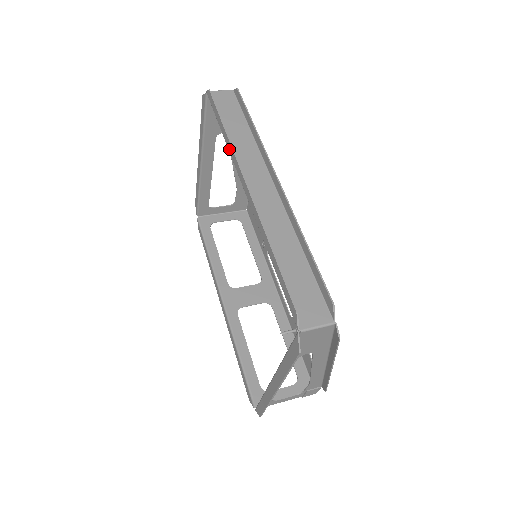
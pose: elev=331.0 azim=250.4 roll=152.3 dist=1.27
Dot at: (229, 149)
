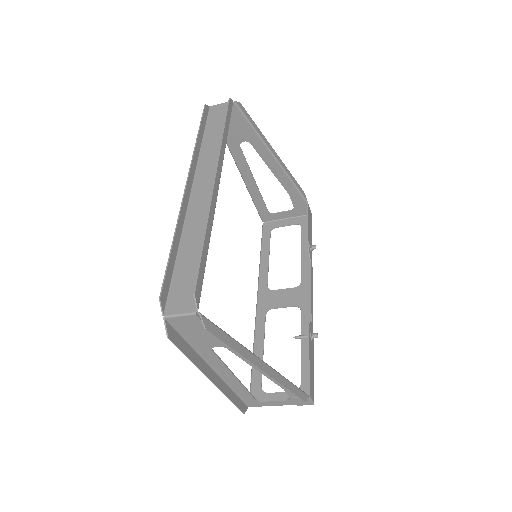
Dot at: (196, 156)
